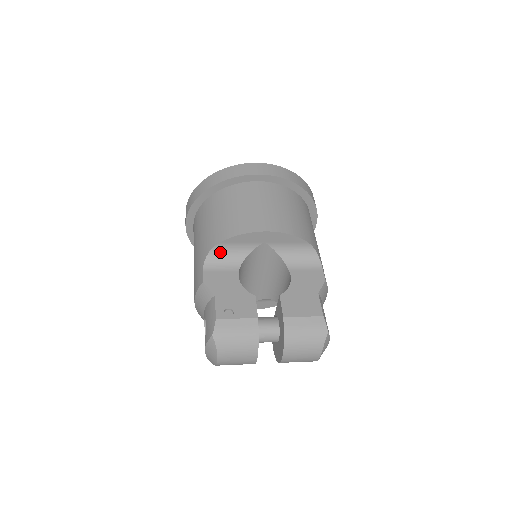
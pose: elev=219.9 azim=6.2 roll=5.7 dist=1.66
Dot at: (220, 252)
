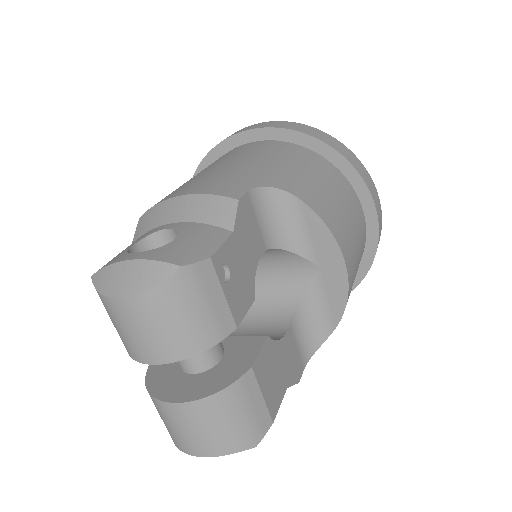
Dot at: (282, 206)
